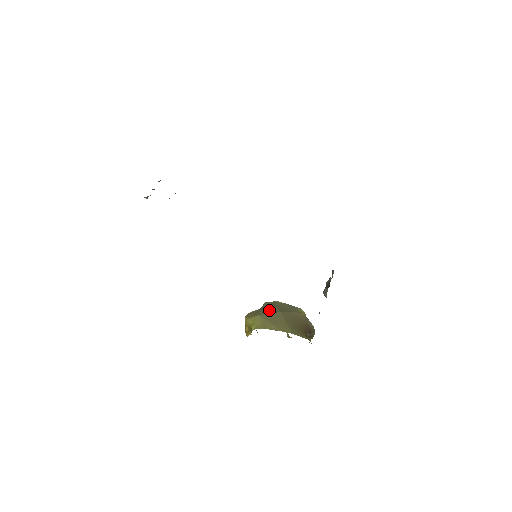
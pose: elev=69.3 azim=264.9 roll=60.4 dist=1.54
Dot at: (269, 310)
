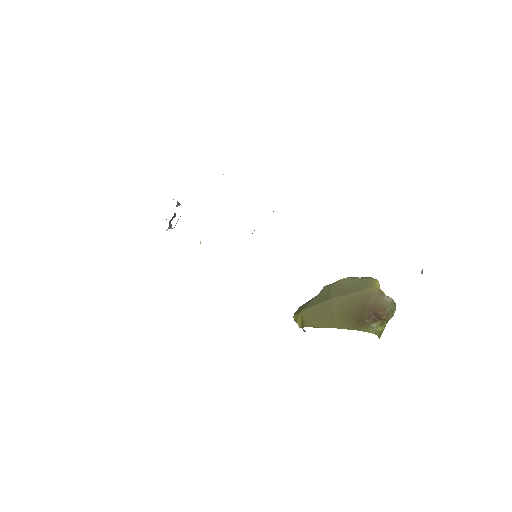
Dot at: (319, 299)
